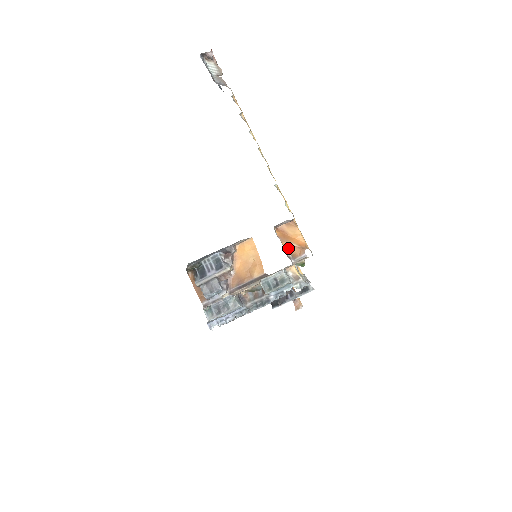
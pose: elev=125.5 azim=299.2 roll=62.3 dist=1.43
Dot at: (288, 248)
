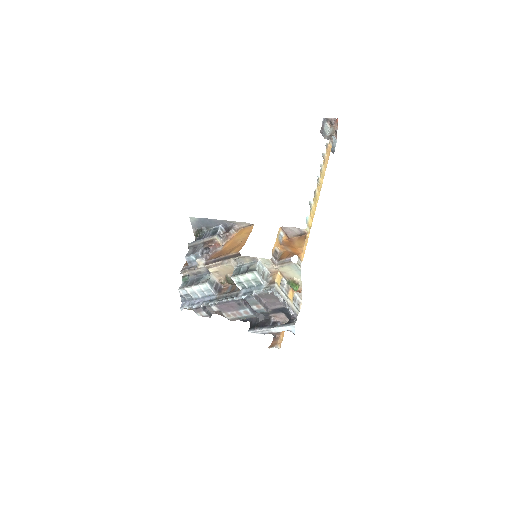
Dot at: (282, 251)
